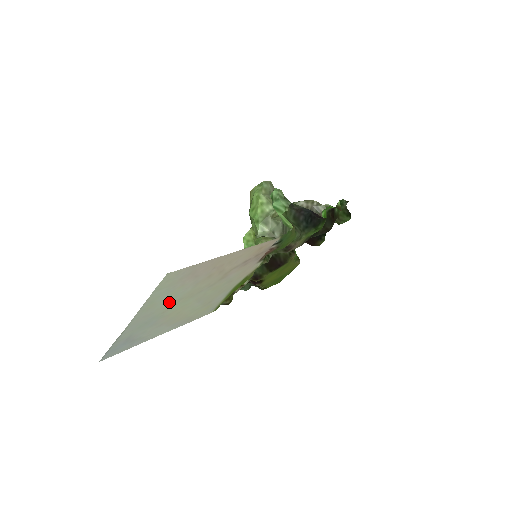
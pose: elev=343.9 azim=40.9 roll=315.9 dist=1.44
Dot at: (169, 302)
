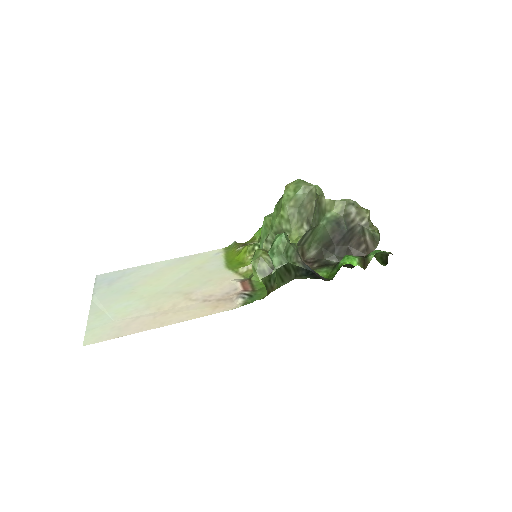
Dot at: (127, 302)
